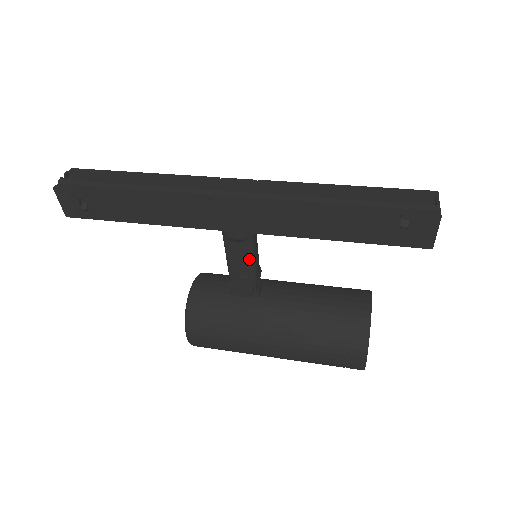
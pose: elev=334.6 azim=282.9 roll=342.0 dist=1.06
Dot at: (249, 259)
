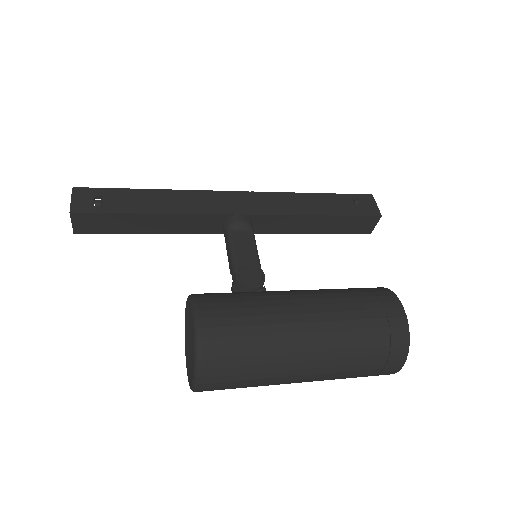
Dot at: (253, 247)
